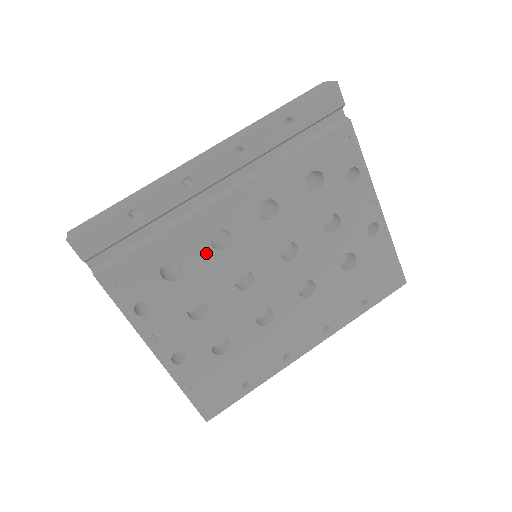
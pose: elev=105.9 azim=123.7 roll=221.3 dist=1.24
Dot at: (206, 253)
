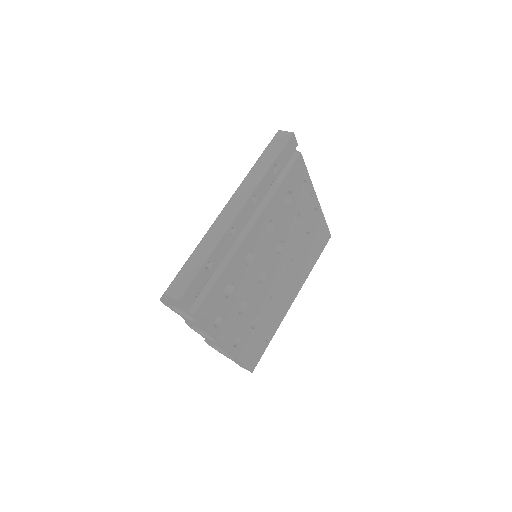
Dot at: (244, 270)
